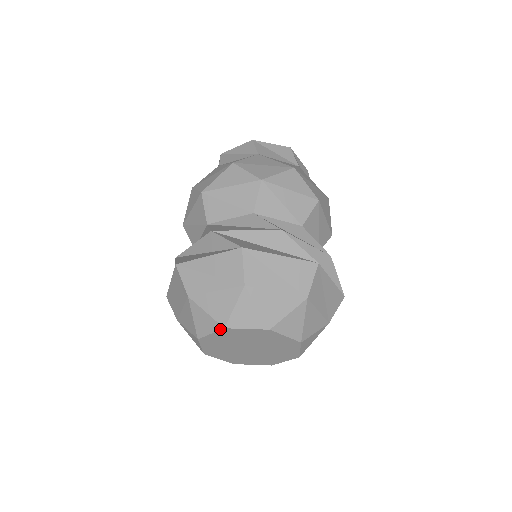
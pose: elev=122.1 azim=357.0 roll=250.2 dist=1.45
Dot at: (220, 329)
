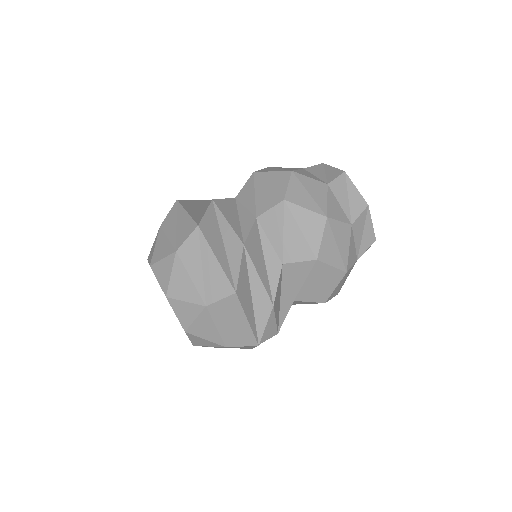
Dot at: (150, 264)
